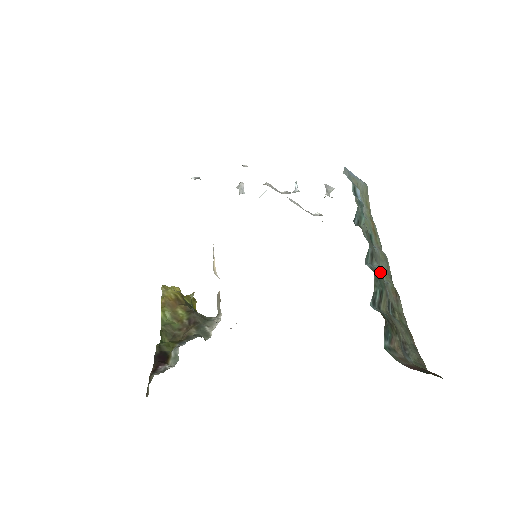
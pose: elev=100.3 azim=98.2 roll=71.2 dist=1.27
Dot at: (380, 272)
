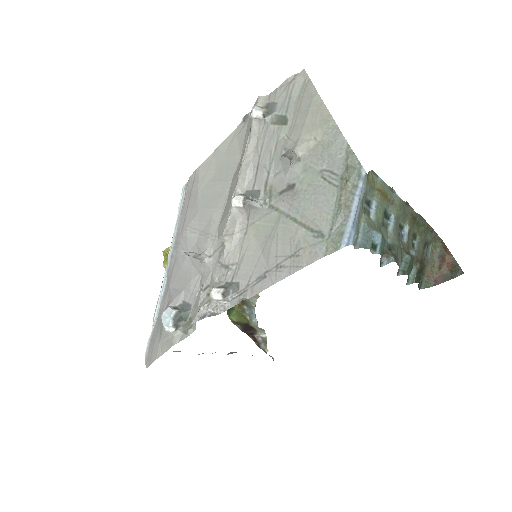
Dot at: (409, 260)
